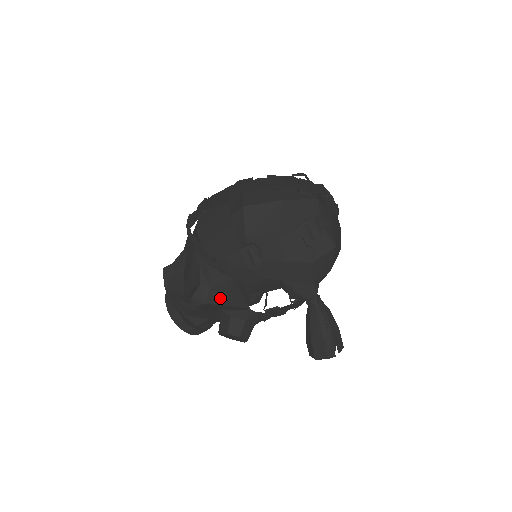
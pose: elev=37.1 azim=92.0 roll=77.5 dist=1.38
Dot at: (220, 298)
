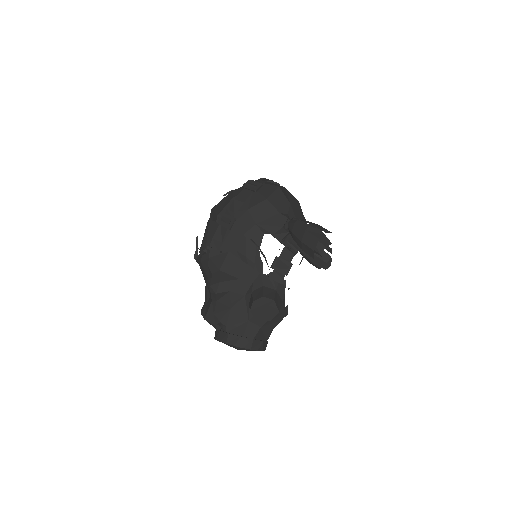
Dot at: (231, 275)
